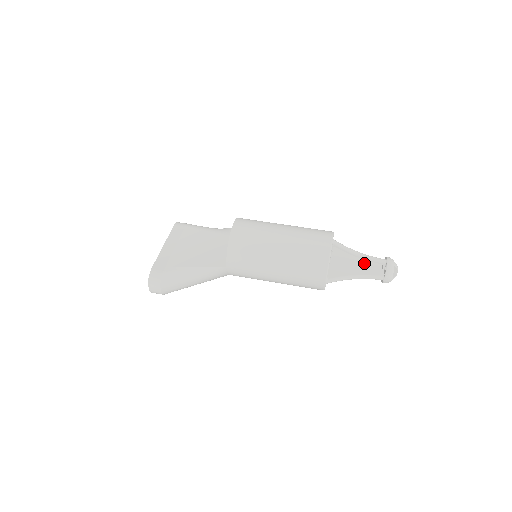
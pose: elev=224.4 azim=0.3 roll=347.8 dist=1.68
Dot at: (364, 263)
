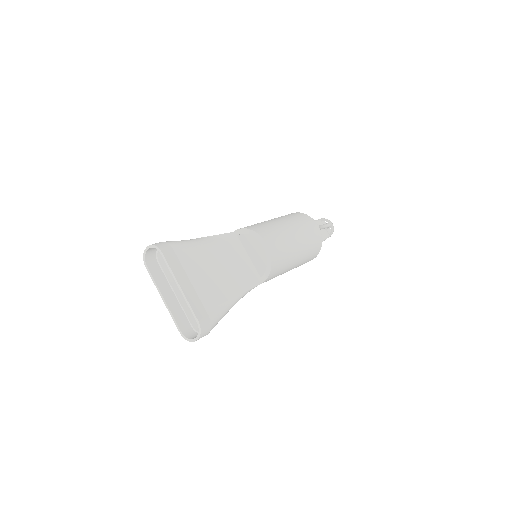
Dot at: occluded
